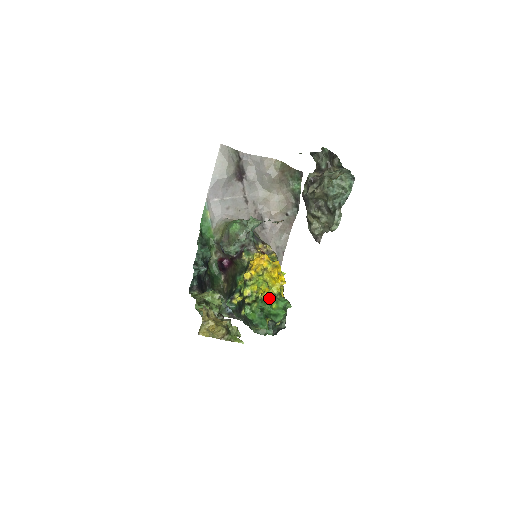
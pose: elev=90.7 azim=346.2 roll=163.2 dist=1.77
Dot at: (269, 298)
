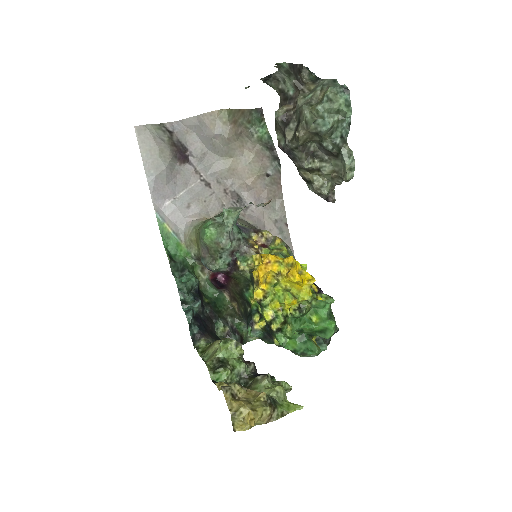
Dot at: (302, 309)
